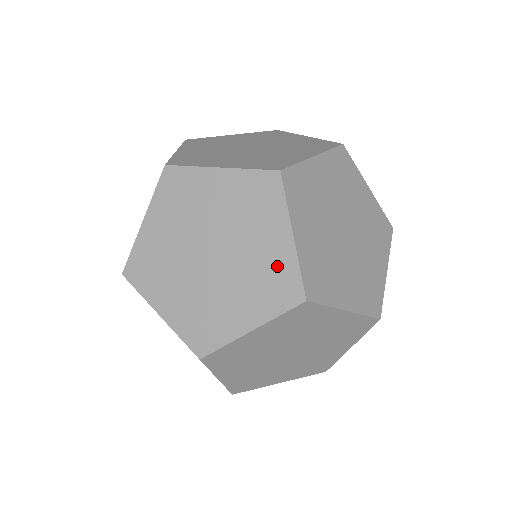
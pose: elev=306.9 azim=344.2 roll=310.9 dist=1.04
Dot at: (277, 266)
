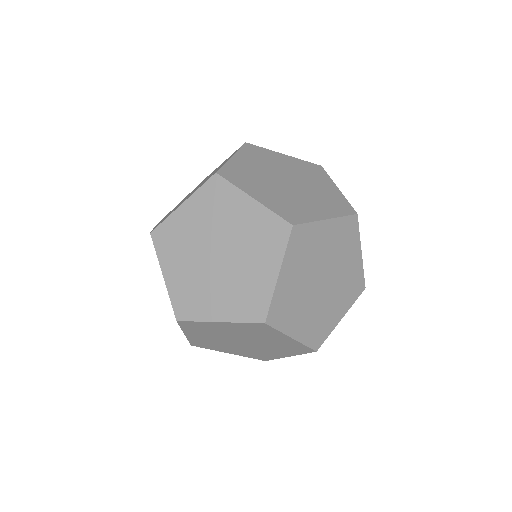
Dot at: (260, 223)
